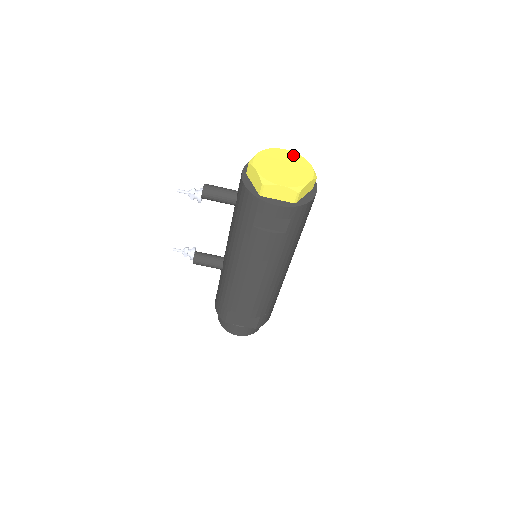
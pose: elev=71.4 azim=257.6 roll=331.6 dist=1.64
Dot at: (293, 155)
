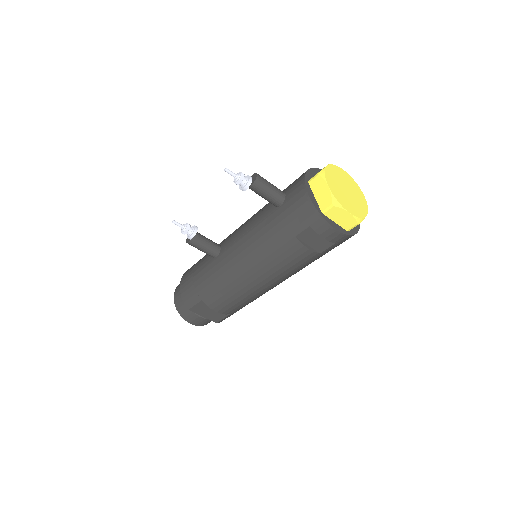
Dot at: (351, 180)
